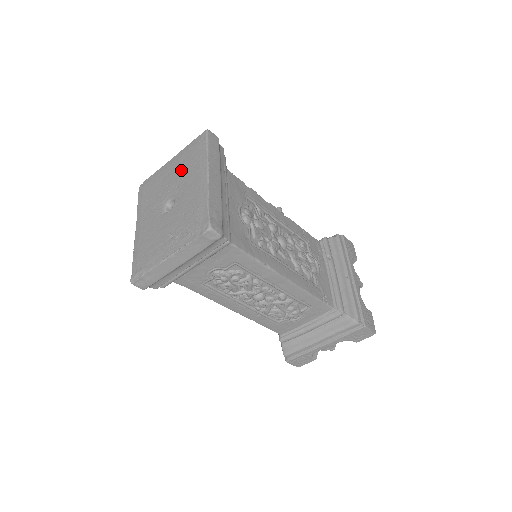
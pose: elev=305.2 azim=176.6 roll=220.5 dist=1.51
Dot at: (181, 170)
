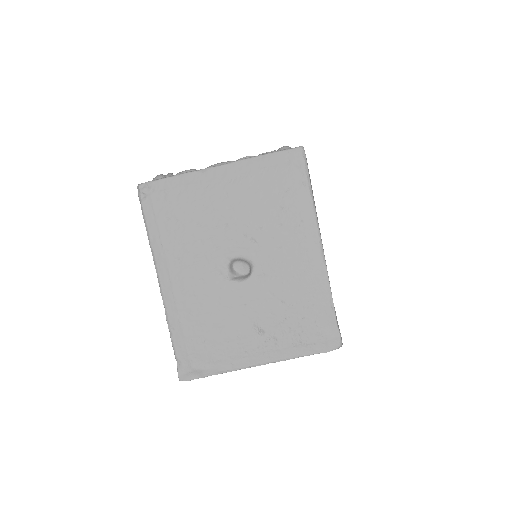
Dot at: (255, 209)
